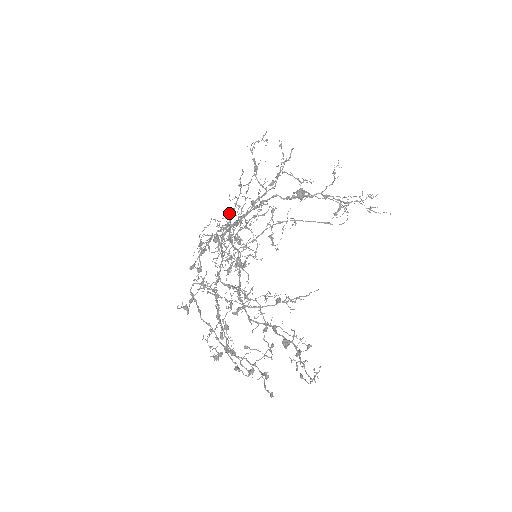
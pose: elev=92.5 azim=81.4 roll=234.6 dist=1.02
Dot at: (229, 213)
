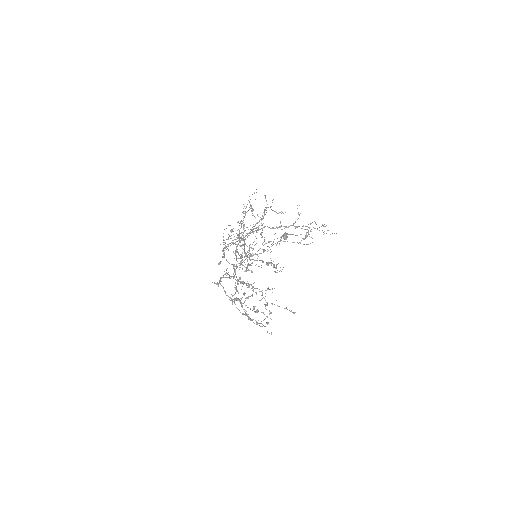
Dot at: occluded
